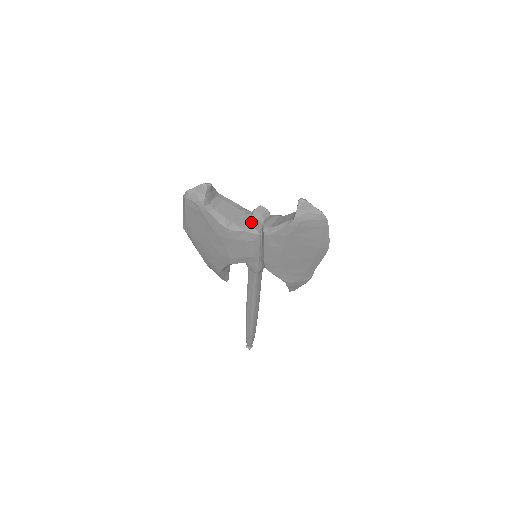
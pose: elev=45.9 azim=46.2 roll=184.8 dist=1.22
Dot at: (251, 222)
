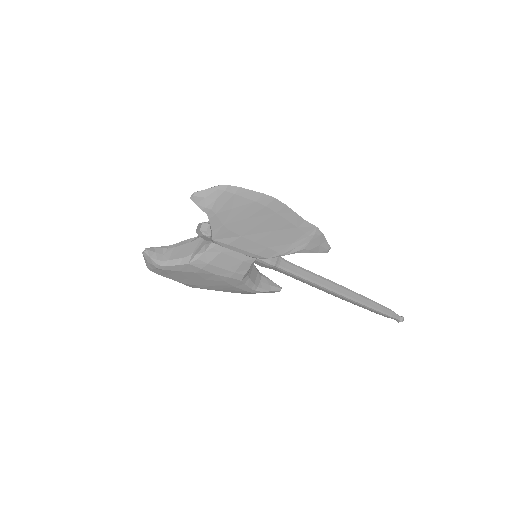
Dot at: (207, 241)
